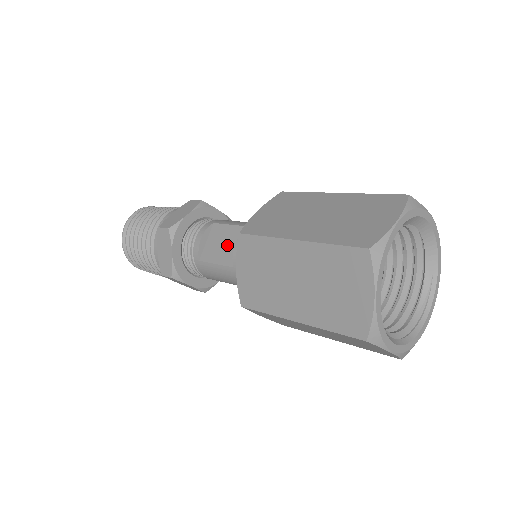
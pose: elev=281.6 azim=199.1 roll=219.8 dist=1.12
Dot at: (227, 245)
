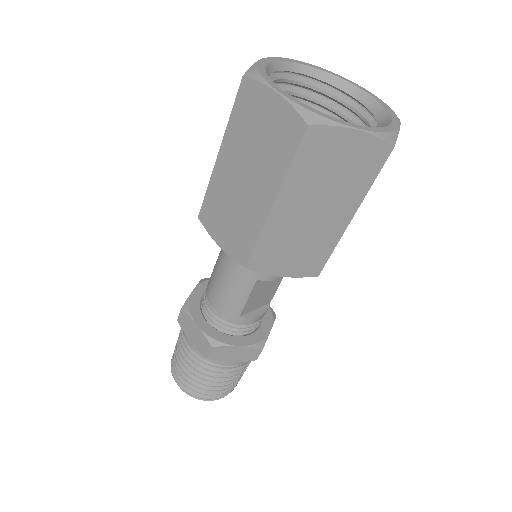
Dot at: occluded
